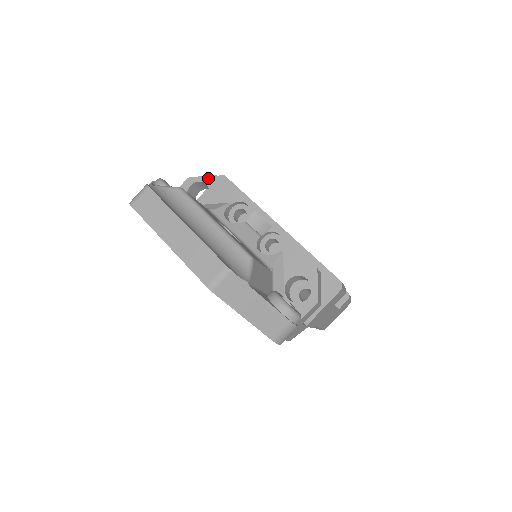
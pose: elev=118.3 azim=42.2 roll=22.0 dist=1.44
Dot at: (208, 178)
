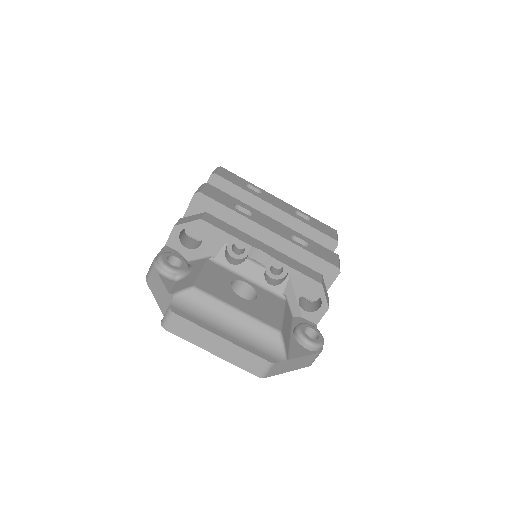
Dot at: (195, 223)
